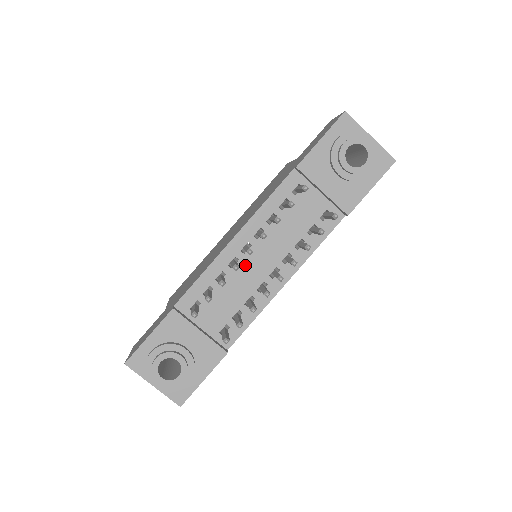
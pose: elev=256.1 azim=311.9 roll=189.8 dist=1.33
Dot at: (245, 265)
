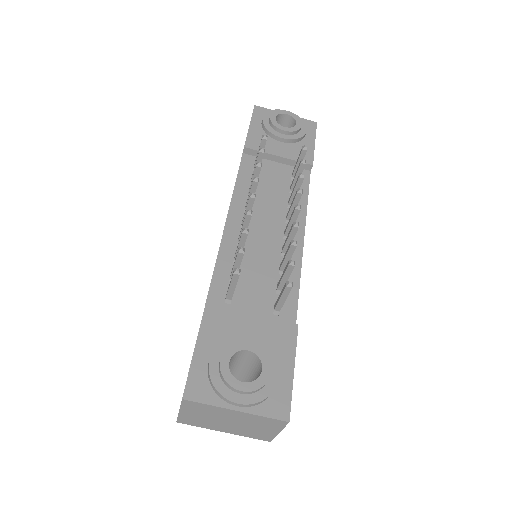
Dot at: (254, 239)
